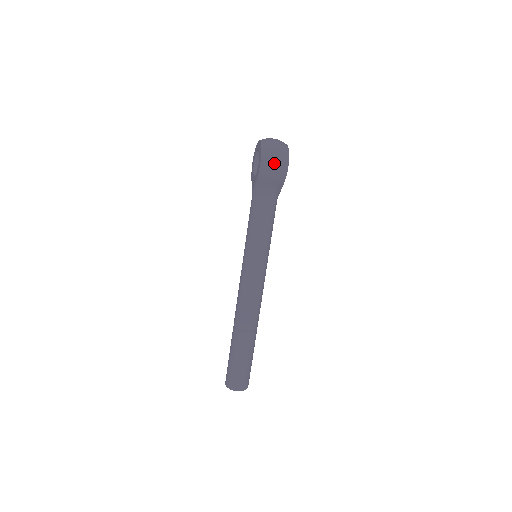
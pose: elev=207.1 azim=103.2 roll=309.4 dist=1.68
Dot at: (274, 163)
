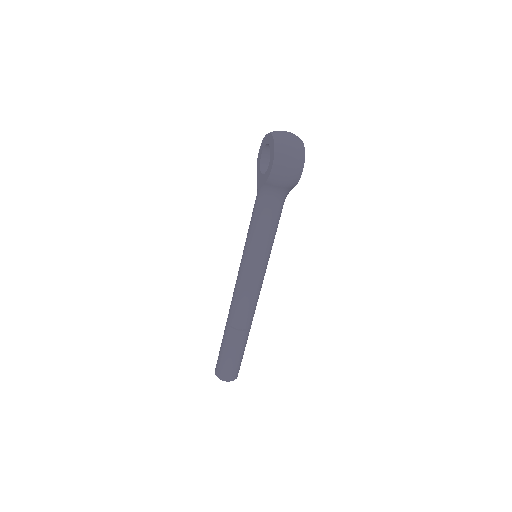
Dot at: (288, 168)
